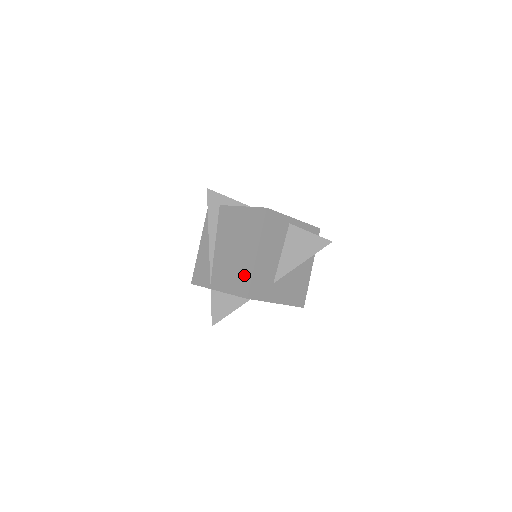
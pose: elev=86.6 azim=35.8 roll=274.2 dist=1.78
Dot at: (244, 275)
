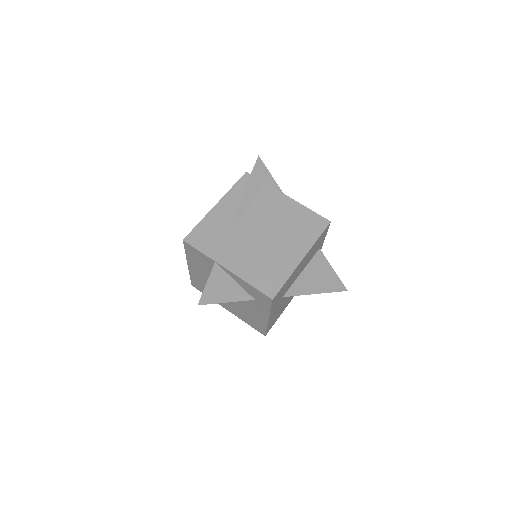
Dot at: (277, 272)
